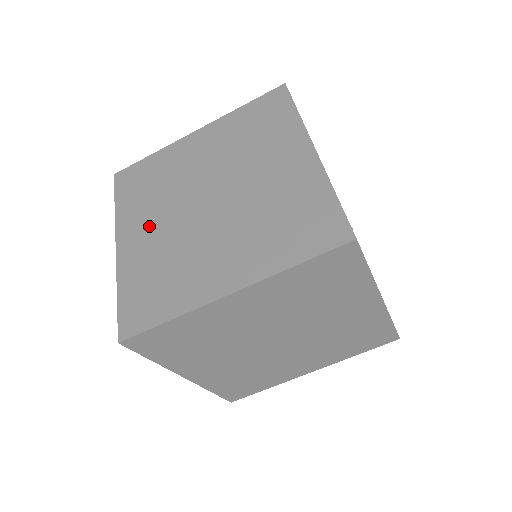
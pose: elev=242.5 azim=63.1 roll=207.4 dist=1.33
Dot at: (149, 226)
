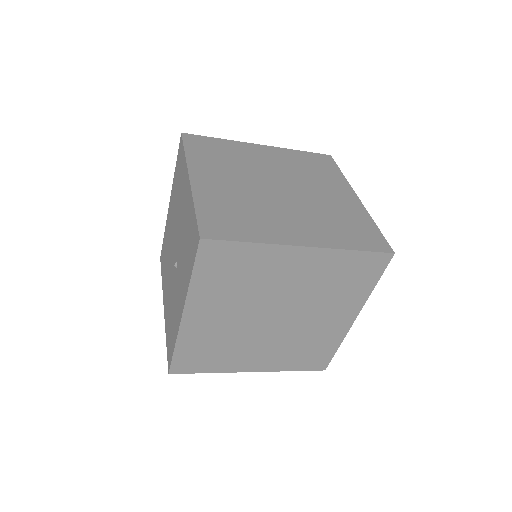
Dot at: (219, 314)
